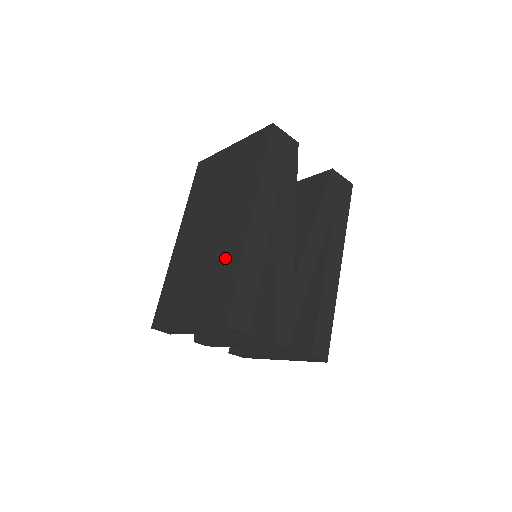
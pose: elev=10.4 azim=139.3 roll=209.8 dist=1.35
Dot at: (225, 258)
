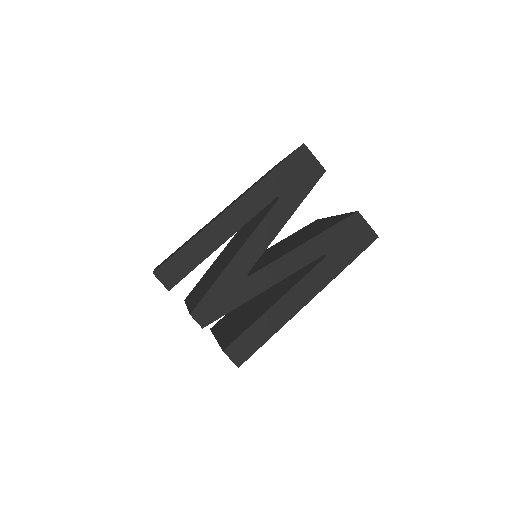
Dot at: occluded
